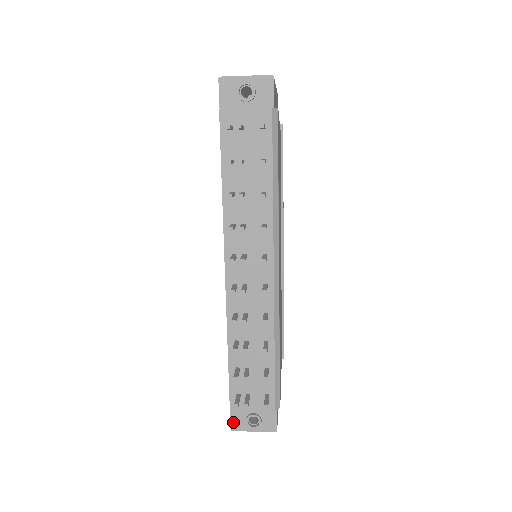
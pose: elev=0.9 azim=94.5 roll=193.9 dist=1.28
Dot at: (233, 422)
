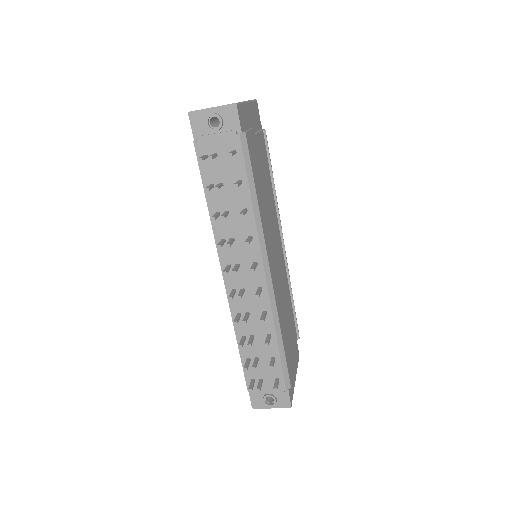
Dot at: (253, 402)
